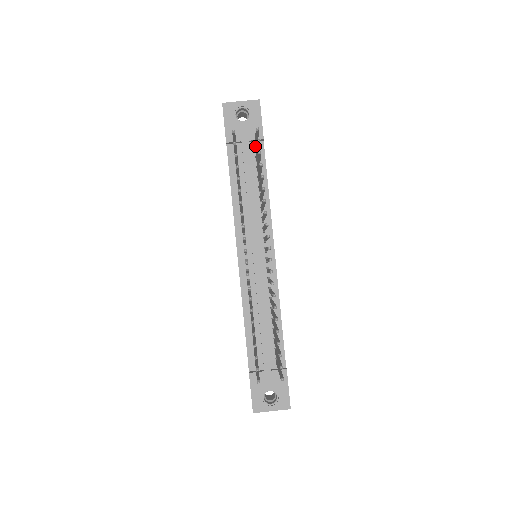
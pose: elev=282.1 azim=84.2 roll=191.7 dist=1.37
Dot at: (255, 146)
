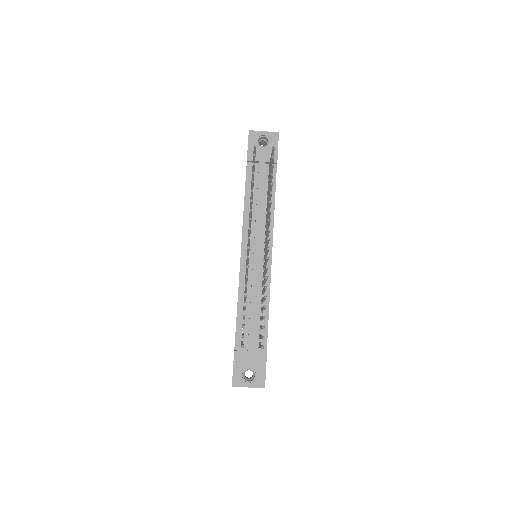
Dot at: (269, 166)
